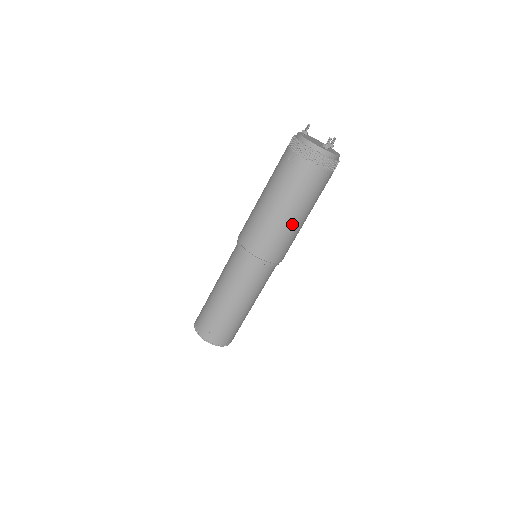
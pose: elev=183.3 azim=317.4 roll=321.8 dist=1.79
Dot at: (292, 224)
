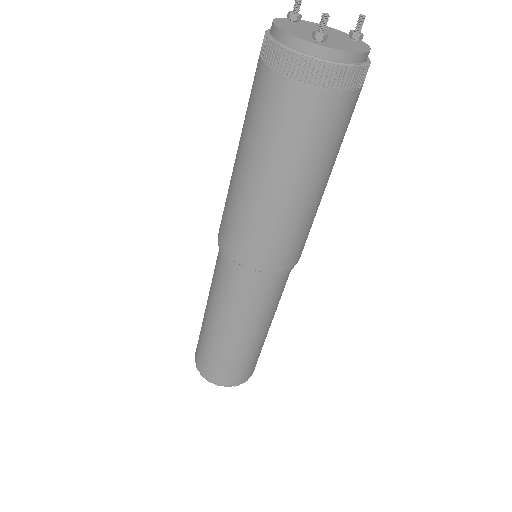
Dot at: (282, 205)
